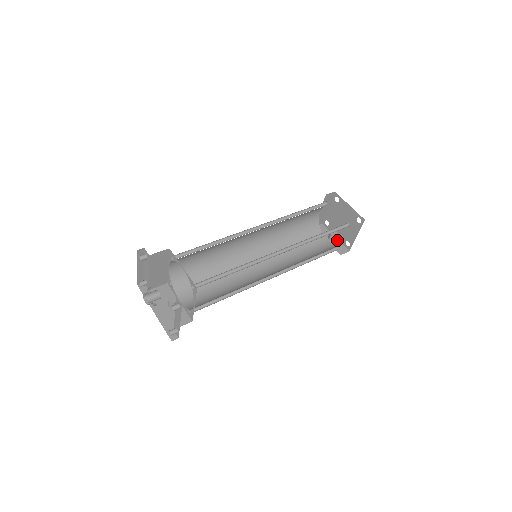
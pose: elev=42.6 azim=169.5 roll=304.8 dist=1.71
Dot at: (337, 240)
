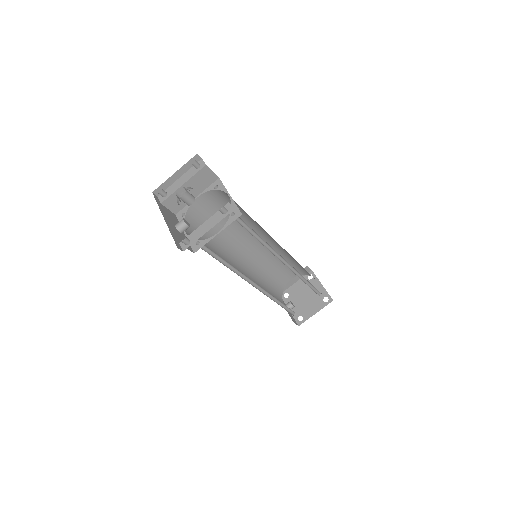
Dot at: occluded
